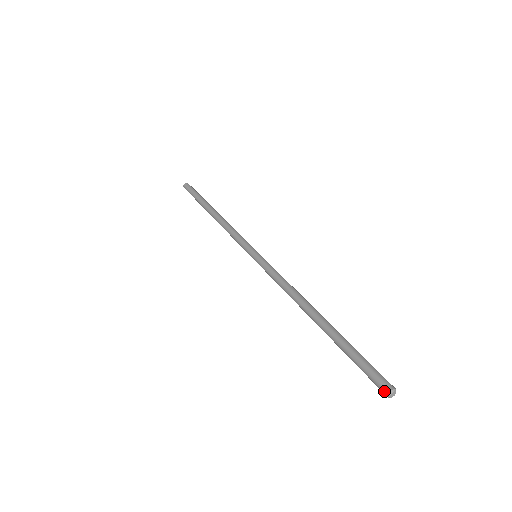
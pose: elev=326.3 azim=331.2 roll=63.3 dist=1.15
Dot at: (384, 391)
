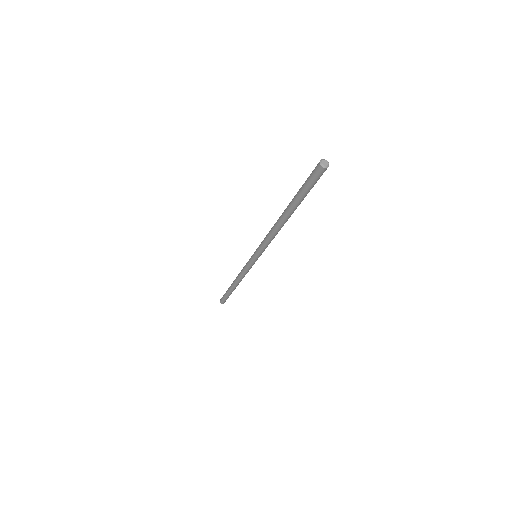
Dot at: (320, 162)
